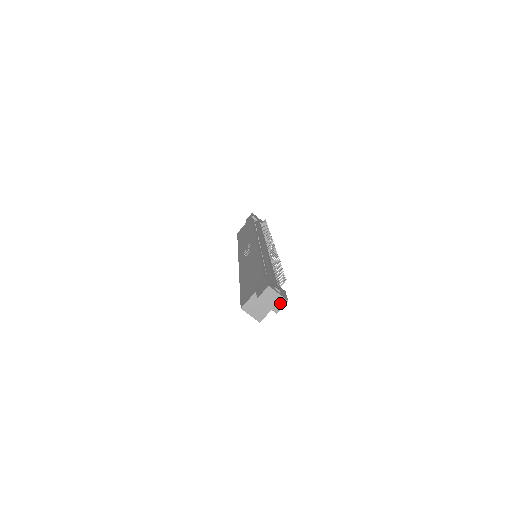
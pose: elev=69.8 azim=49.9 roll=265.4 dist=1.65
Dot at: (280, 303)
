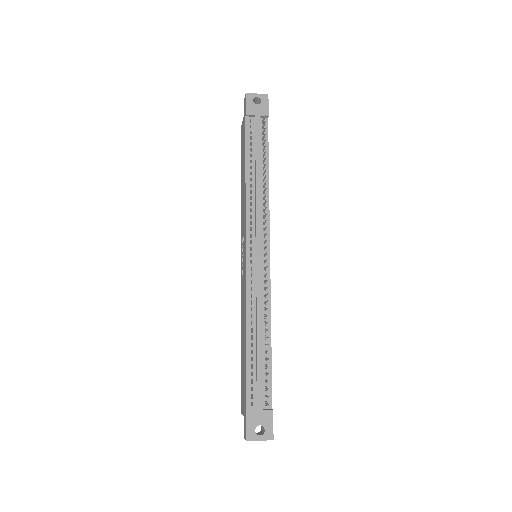
Dot at: (267, 439)
